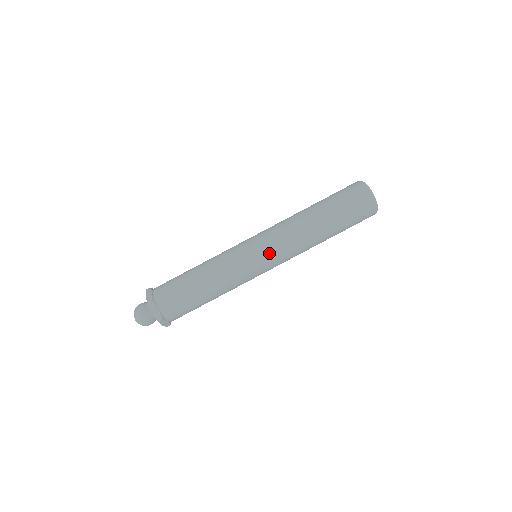
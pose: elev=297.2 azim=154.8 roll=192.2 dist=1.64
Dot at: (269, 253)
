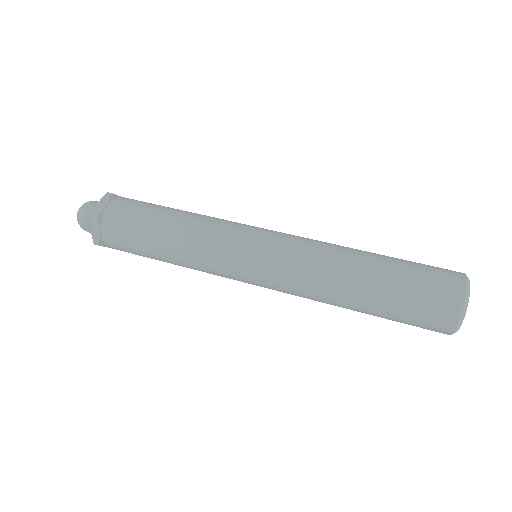
Dot at: (265, 275)
